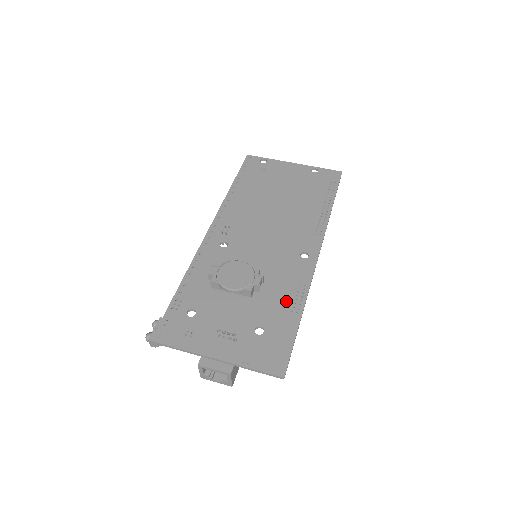
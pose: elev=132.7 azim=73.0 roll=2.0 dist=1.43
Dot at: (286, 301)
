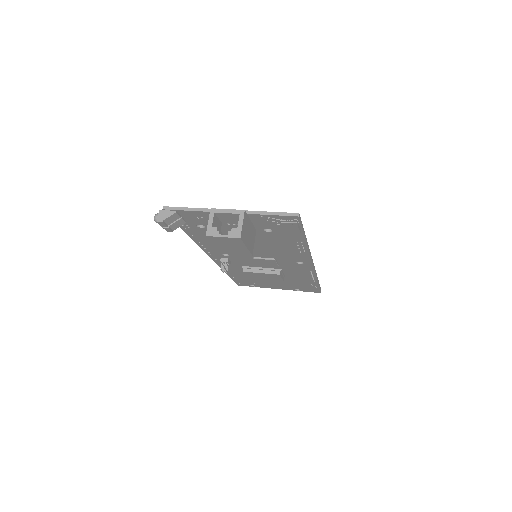
Dot at: occluded
